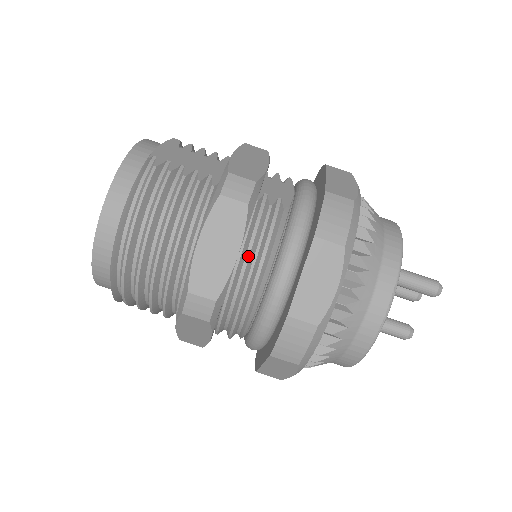
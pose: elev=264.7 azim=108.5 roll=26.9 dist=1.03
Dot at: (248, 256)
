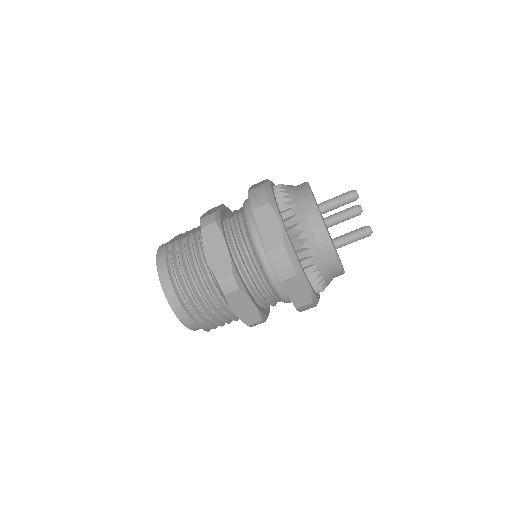
Dot at: (235, 246)
